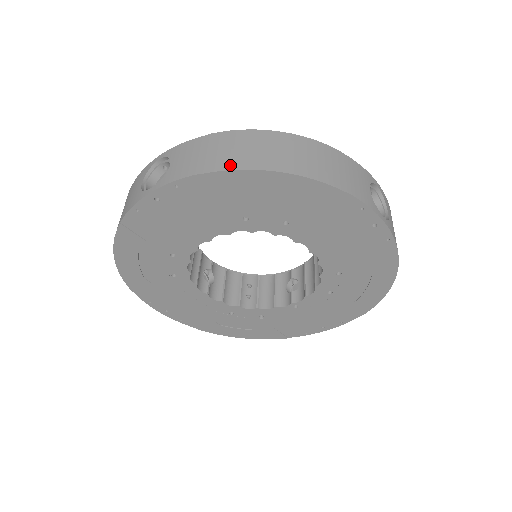
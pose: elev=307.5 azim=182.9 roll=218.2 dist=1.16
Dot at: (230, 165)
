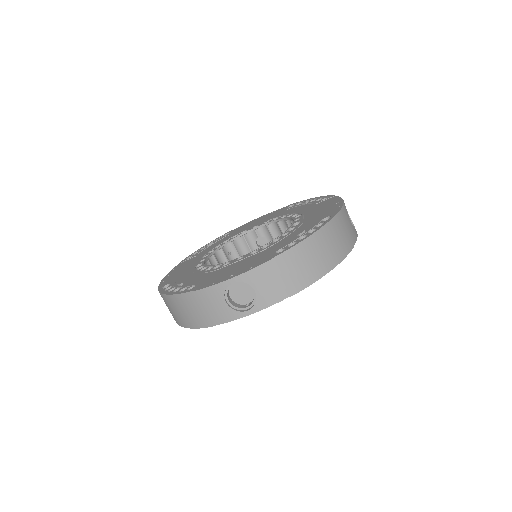
Dot at: (306, 282)
